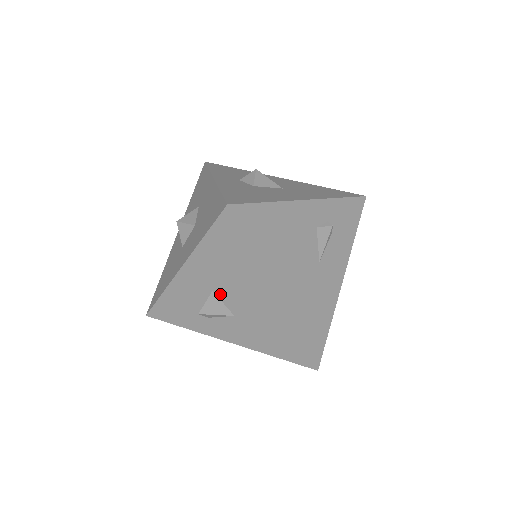
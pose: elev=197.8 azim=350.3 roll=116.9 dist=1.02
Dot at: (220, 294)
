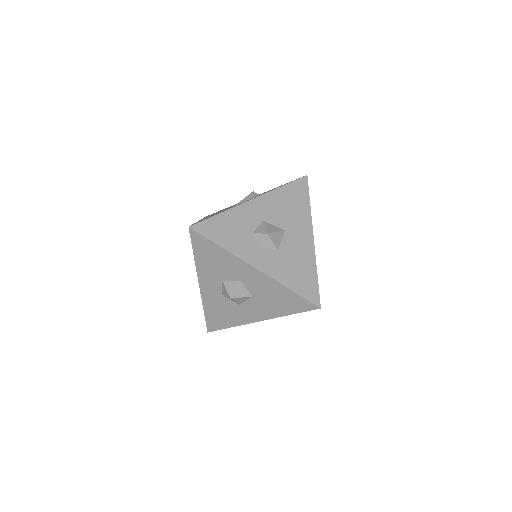
Dot at: occluded
